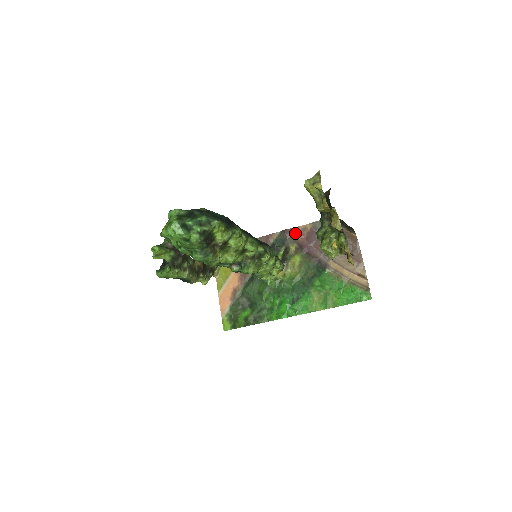
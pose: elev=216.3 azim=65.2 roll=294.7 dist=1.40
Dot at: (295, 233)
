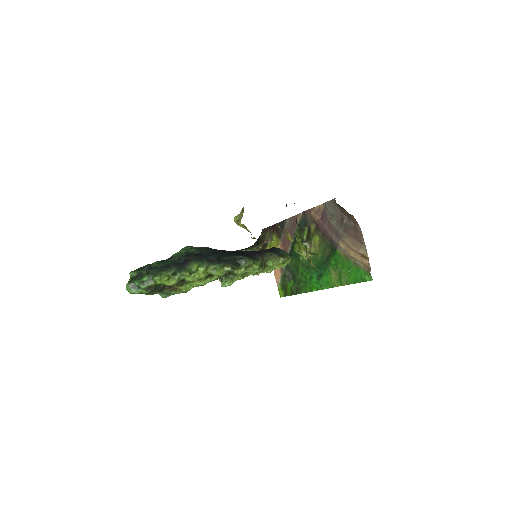
Dot at: (312, 214)
